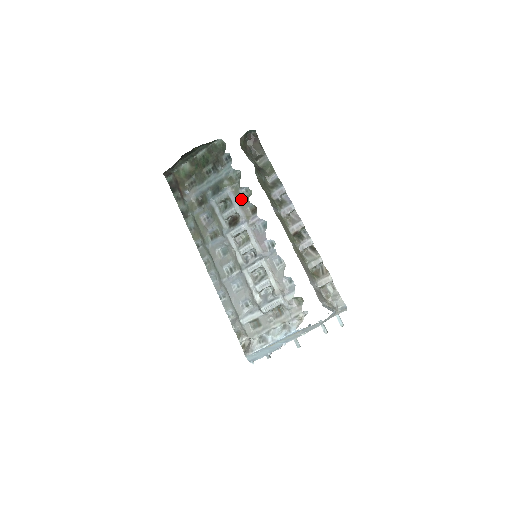
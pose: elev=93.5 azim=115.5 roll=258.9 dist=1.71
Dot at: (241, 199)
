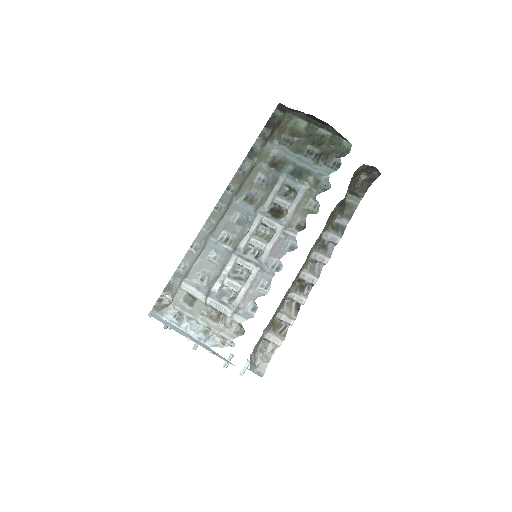
Dot at: (304, 206)
